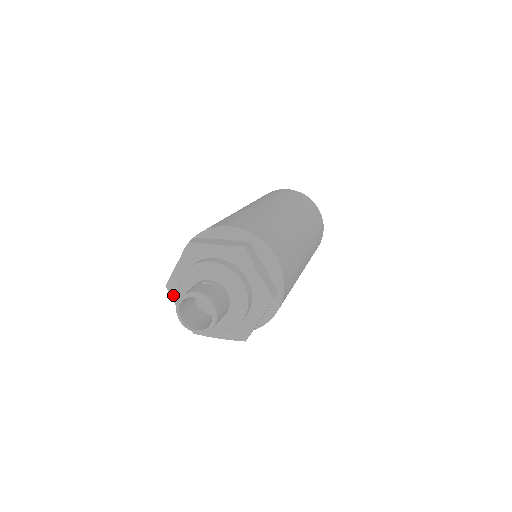
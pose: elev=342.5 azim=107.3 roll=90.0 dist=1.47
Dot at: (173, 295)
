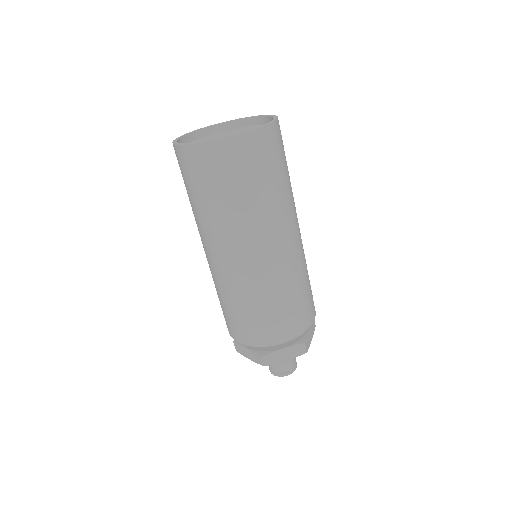
Dot at: occluded
